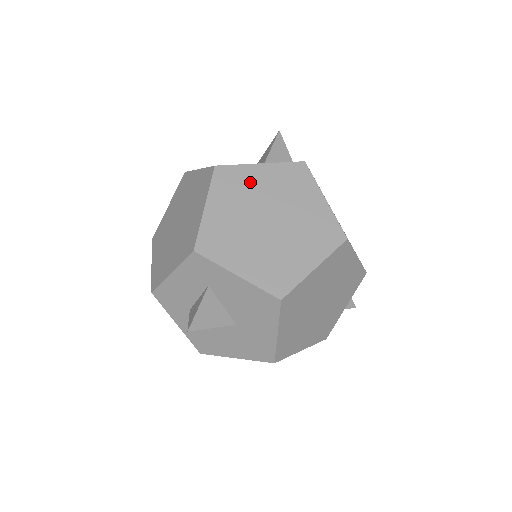
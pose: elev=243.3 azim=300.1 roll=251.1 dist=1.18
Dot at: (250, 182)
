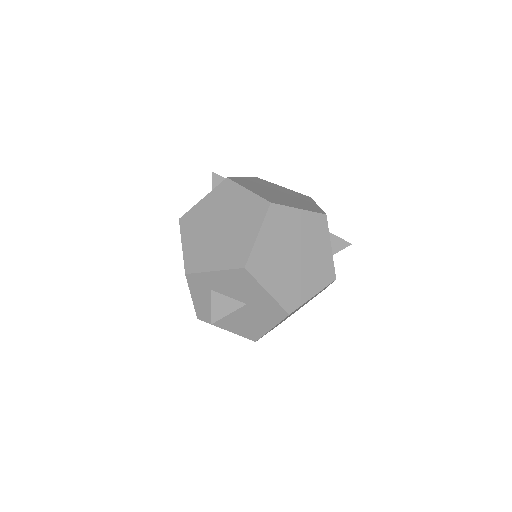
Dot at: (201, 213)
